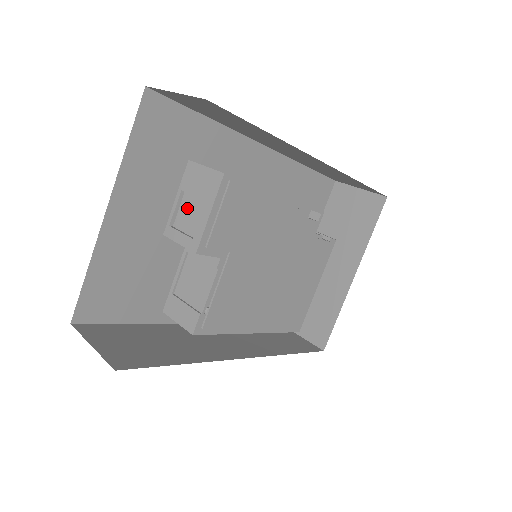
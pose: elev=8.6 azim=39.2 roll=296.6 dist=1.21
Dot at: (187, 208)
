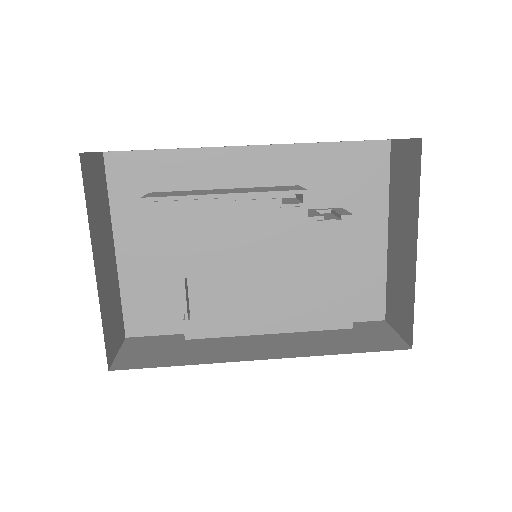
Dot at: occluded
